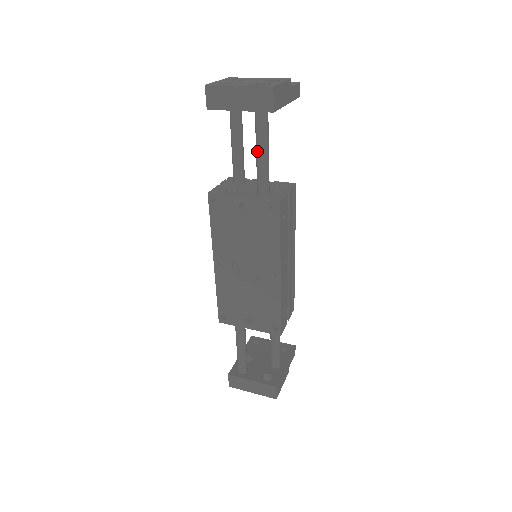
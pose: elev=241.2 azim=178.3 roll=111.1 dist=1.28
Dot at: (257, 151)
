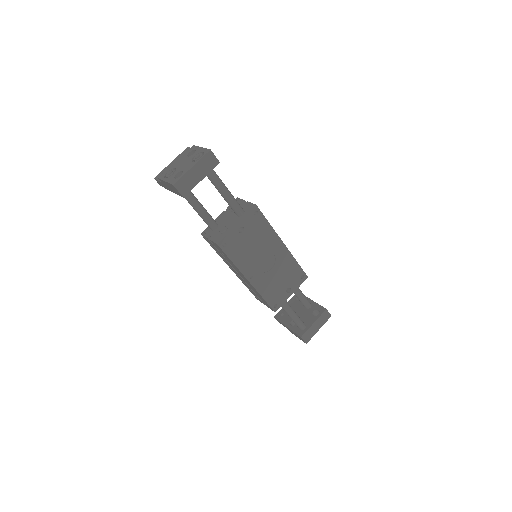
Dot at: (223, 193)
